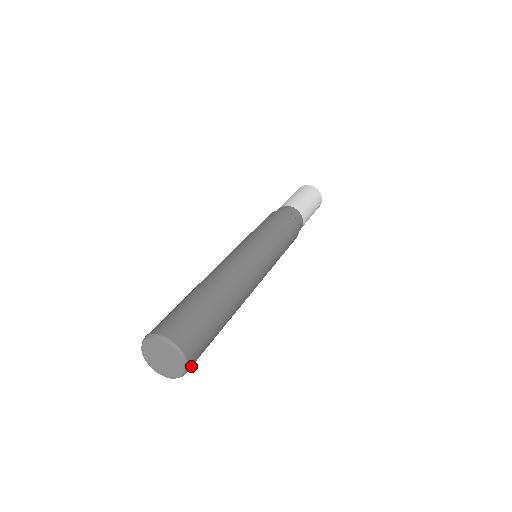
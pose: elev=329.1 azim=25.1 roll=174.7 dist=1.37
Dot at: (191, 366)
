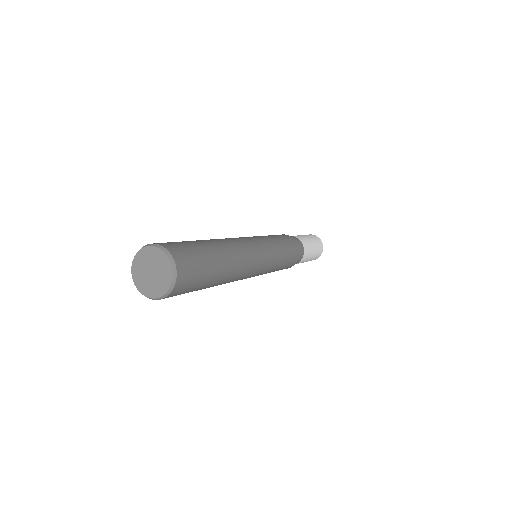
Dot at: occluded
